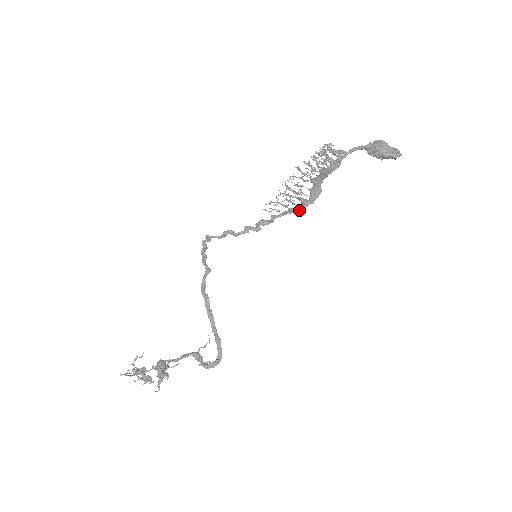
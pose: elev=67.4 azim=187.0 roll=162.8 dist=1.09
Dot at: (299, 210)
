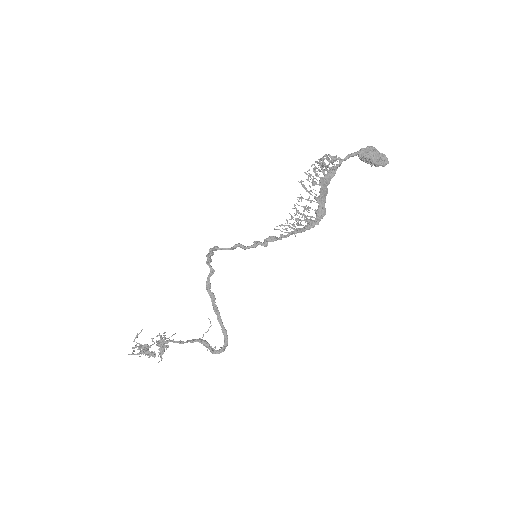
Dot at: occluded
